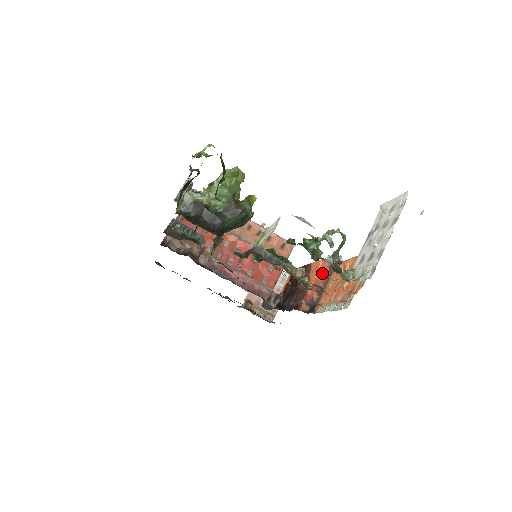
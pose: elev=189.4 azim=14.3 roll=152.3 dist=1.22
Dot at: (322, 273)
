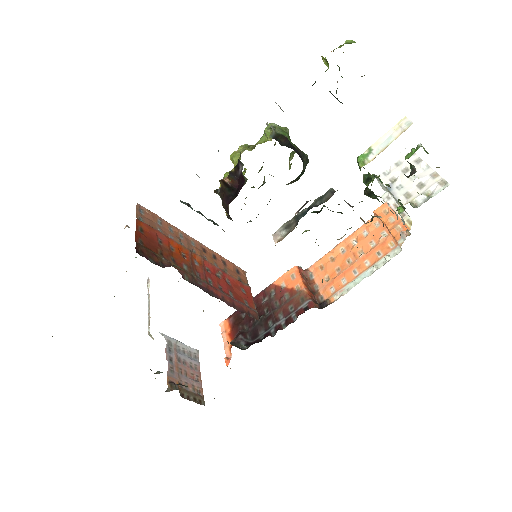
Dot at: (303, 277)
